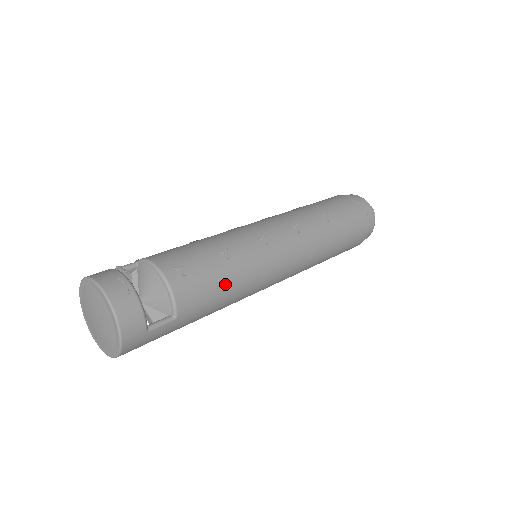
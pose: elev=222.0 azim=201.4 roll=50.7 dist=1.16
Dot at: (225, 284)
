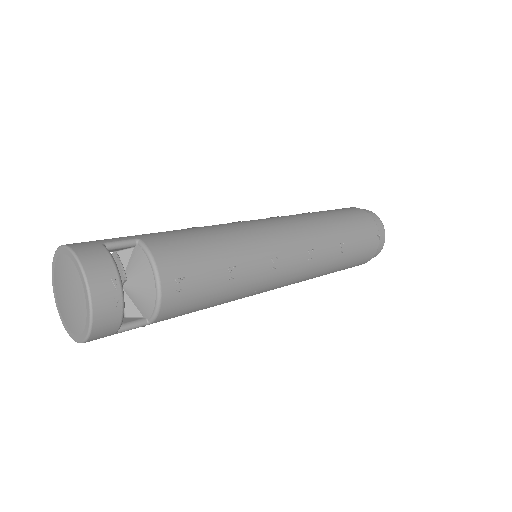
Dot at: (214, 301)
